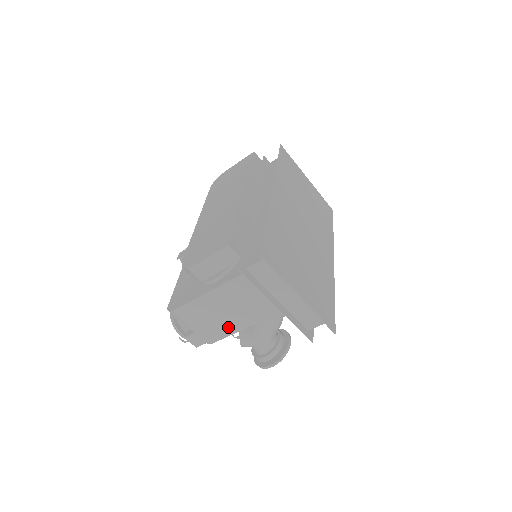
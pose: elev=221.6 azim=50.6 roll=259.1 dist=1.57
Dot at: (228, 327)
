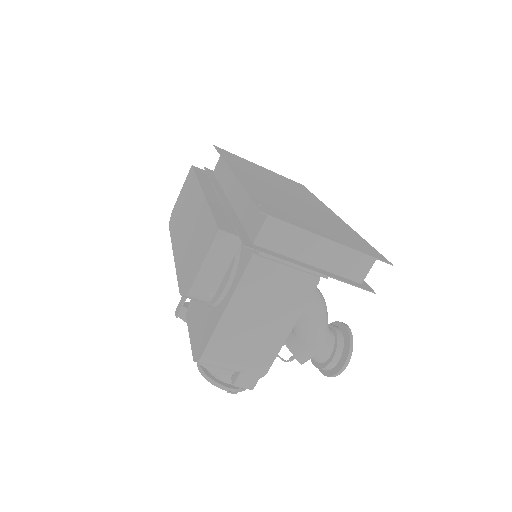
Dot at: (273, 338)
